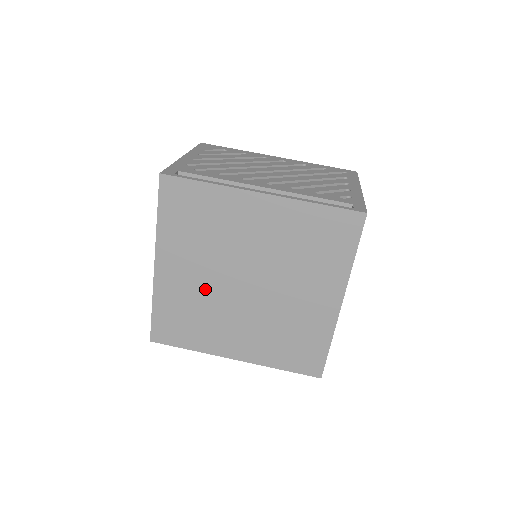
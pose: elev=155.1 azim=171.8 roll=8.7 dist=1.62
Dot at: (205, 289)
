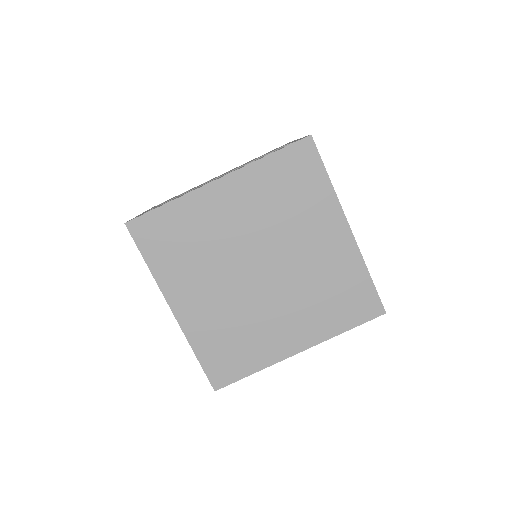
Dot at: (229, 302)
